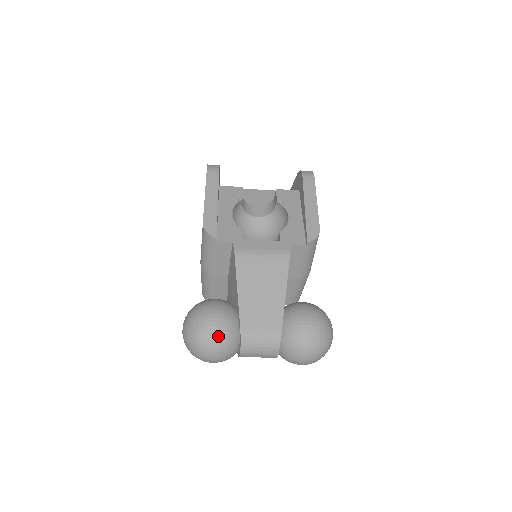
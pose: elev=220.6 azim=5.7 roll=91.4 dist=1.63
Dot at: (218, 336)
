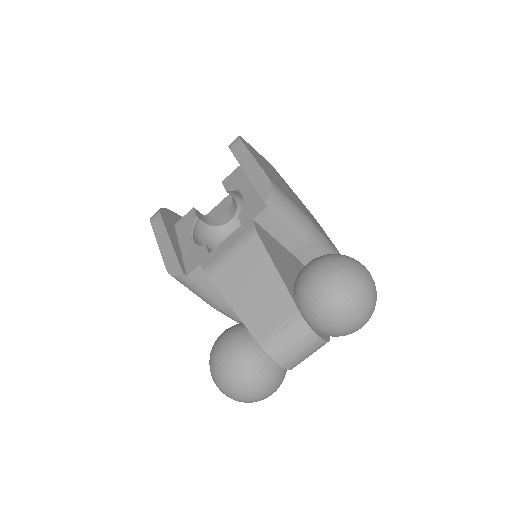
Dot at: (239, 368)
